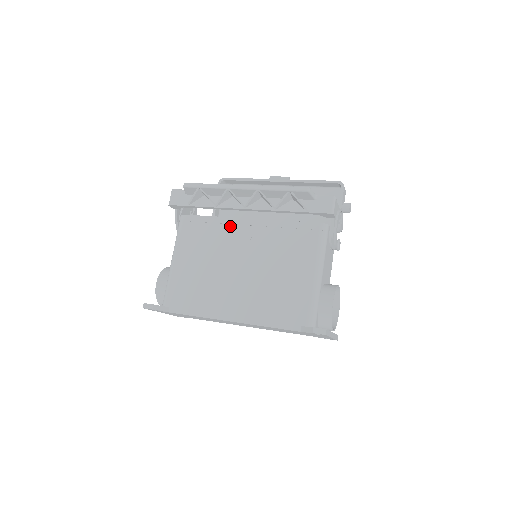
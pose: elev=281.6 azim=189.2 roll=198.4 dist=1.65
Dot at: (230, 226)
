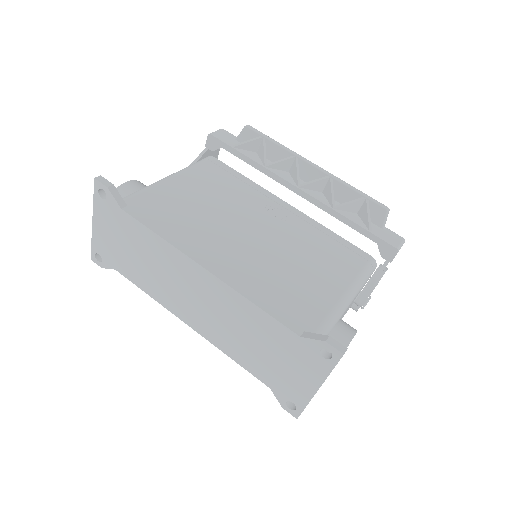
Dot at: (263, 196)
